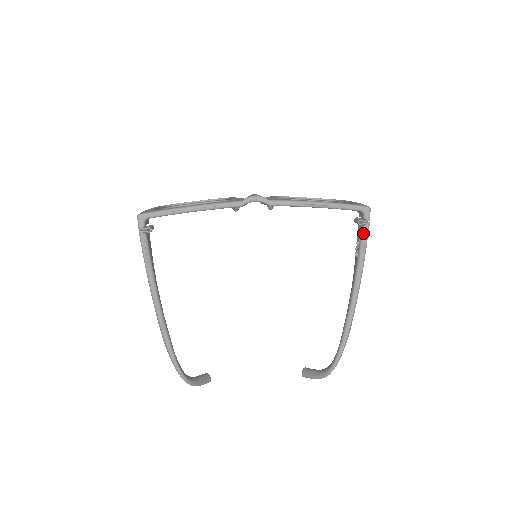
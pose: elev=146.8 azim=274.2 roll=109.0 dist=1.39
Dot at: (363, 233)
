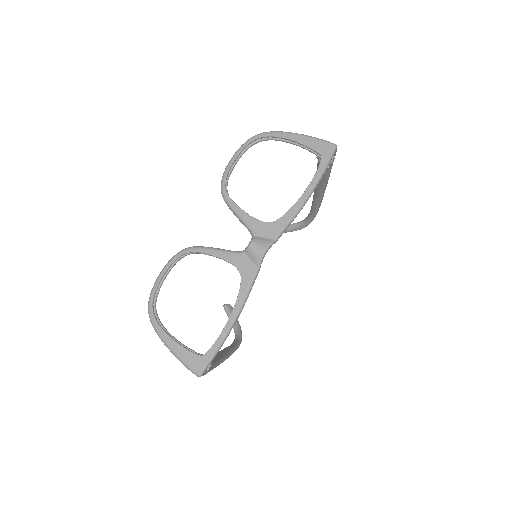
Dot at: (332, 163)
